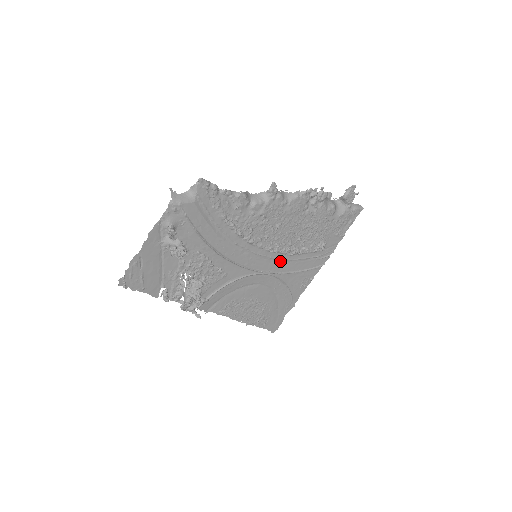
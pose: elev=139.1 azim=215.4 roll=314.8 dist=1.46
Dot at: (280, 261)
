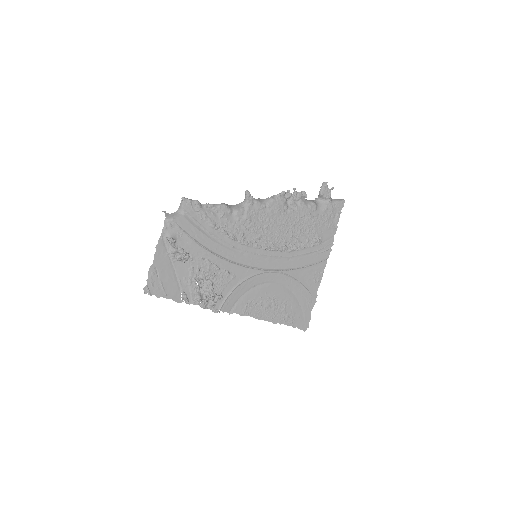
Dot at: (282, 259)
